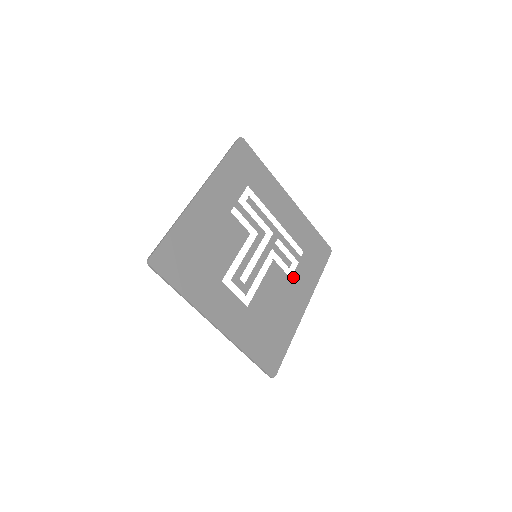
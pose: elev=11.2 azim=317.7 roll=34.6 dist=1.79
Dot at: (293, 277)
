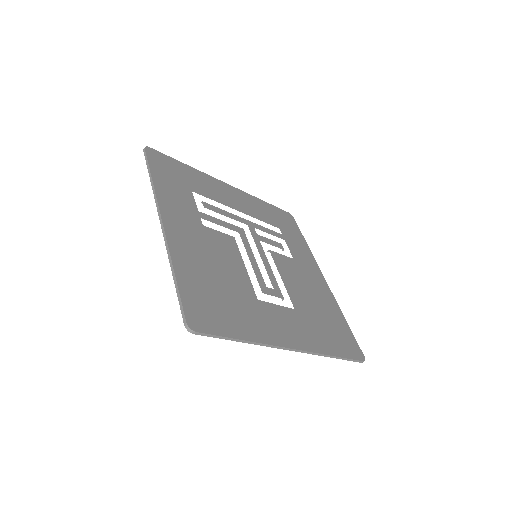
Dot at: (293, 256)
